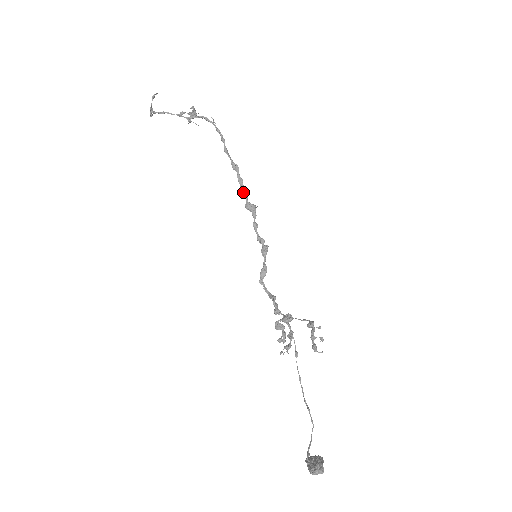
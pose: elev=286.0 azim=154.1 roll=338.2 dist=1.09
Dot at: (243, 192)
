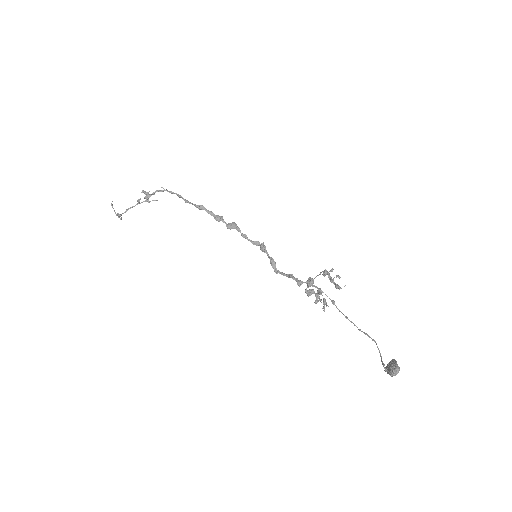
Dot at: (218, 220)
